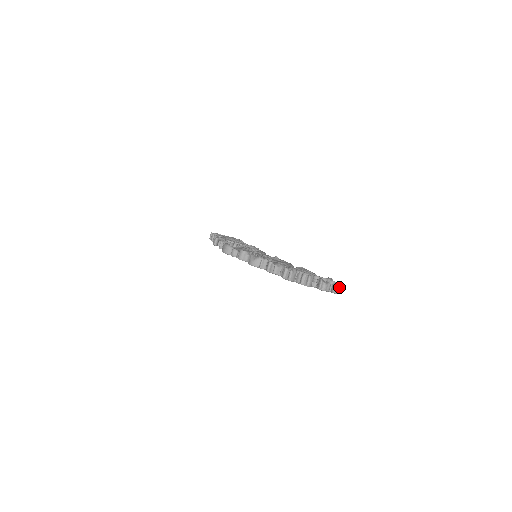
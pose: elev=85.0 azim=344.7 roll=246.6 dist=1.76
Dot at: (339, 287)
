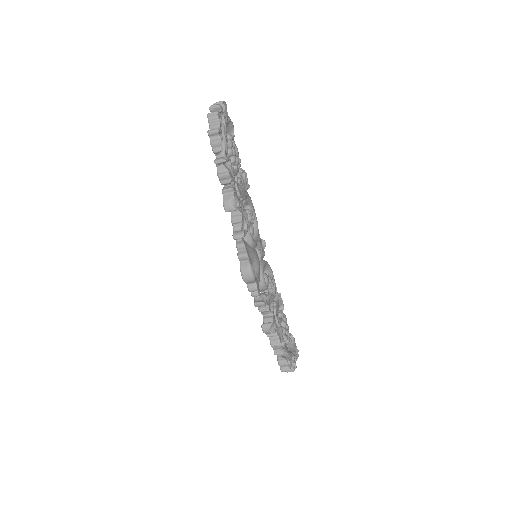
Dot at: (296, 358)
